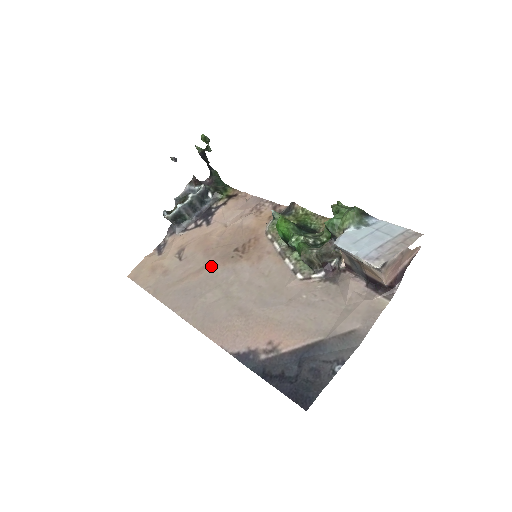
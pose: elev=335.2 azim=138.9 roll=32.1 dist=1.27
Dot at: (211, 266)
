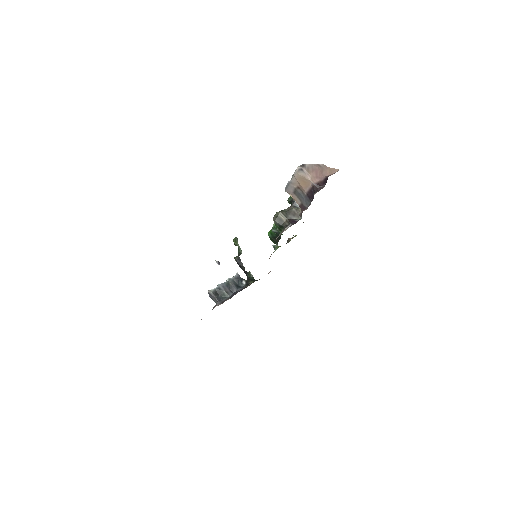
Dot at: occluded
